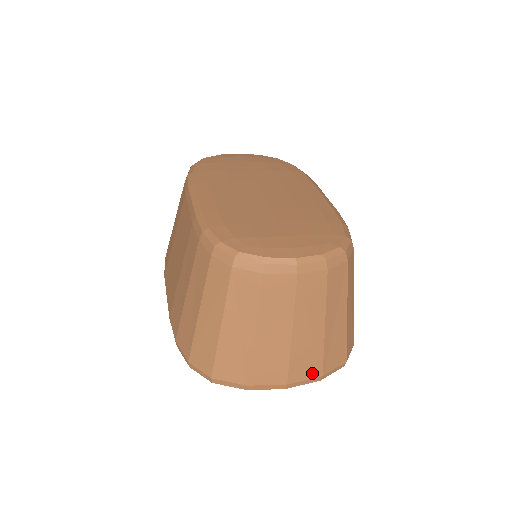
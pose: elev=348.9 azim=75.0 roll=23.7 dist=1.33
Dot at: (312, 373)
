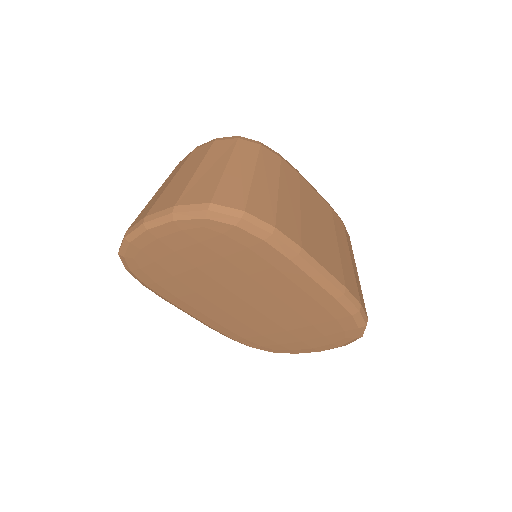
Dot at: (168, 205)
